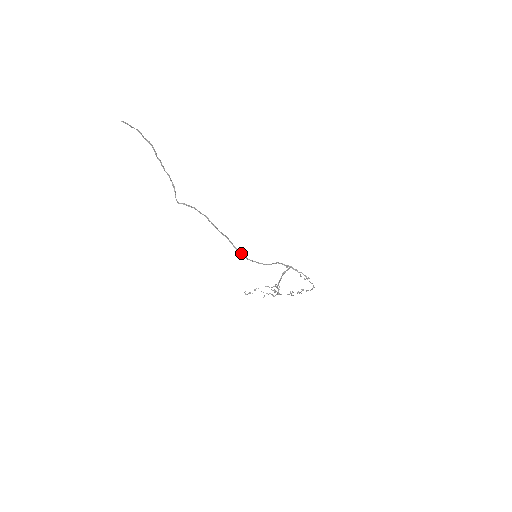
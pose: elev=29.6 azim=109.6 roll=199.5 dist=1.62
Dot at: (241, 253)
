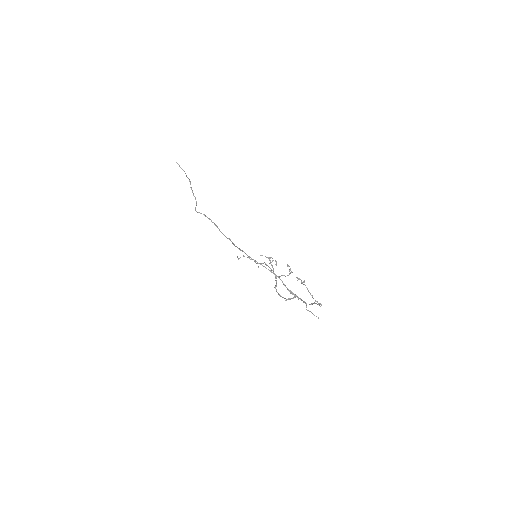
Dot at: occluded
